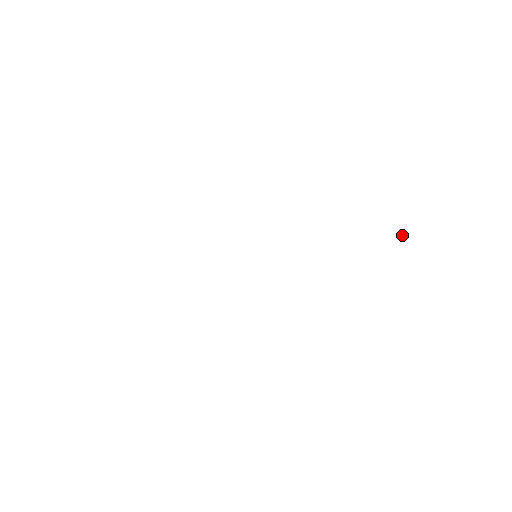
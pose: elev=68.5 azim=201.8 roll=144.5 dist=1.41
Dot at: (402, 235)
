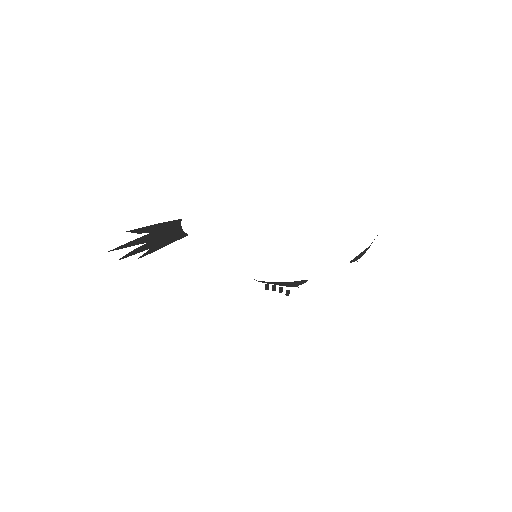
Dot at: occluded
